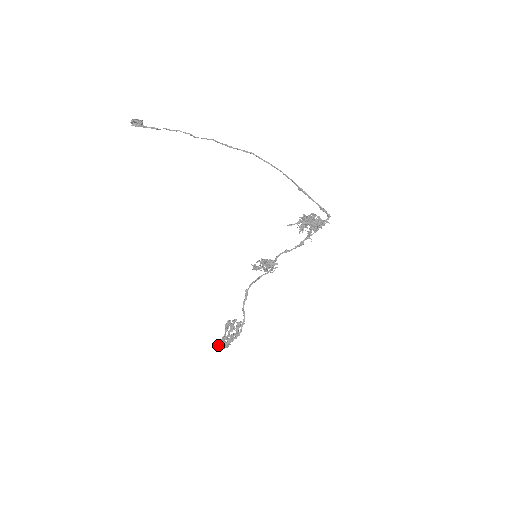
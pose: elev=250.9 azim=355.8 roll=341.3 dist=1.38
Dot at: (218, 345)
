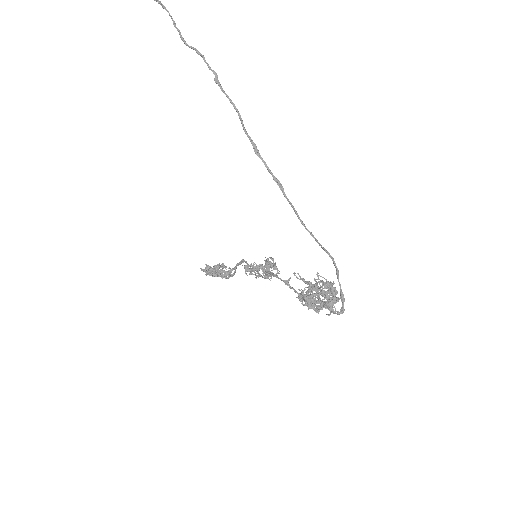
Dot at: (204, 271)
